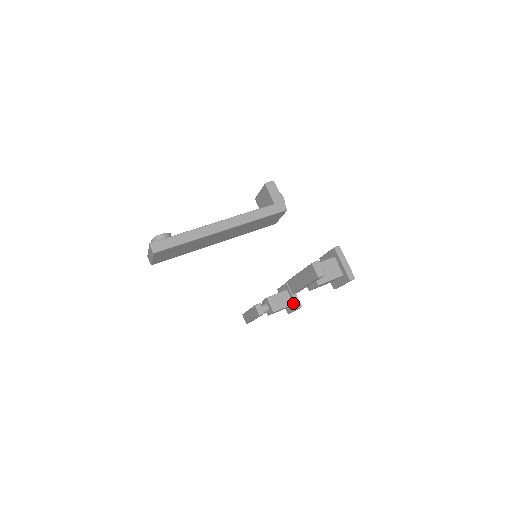
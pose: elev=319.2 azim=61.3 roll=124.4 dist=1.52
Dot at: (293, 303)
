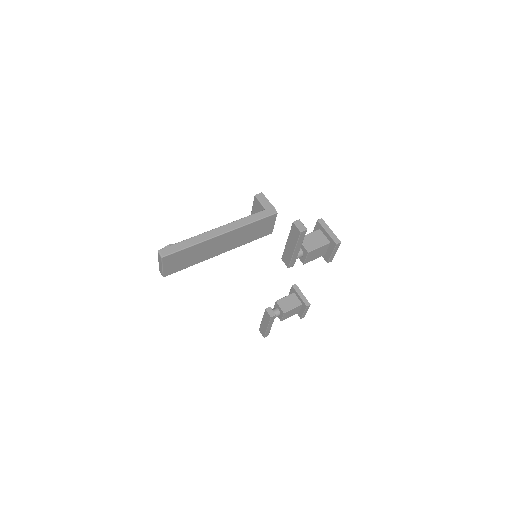
Dot at: (302, 303)
